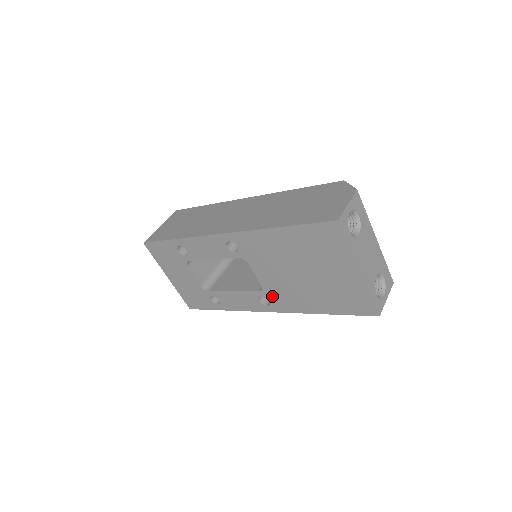
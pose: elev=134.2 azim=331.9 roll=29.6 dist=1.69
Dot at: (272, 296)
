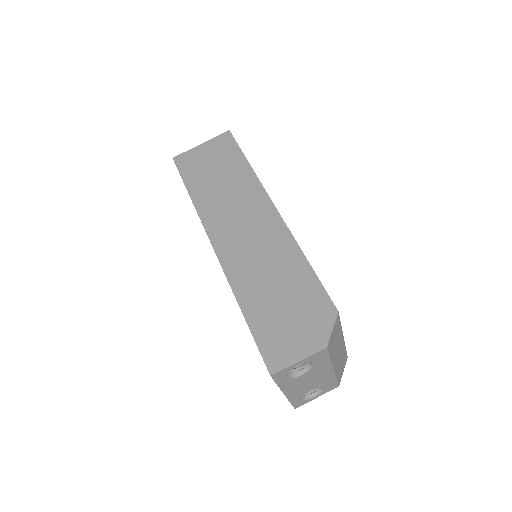
Dot at: occluded
